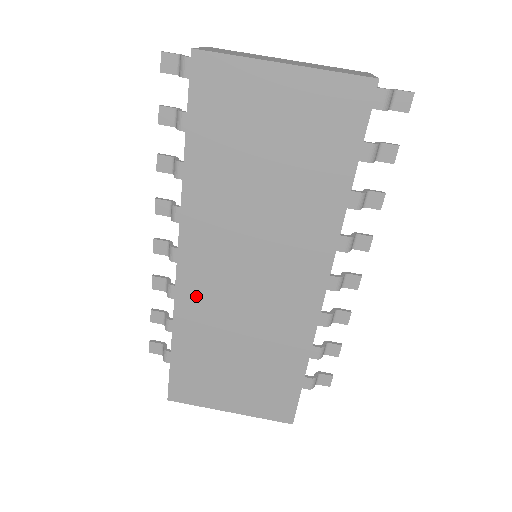
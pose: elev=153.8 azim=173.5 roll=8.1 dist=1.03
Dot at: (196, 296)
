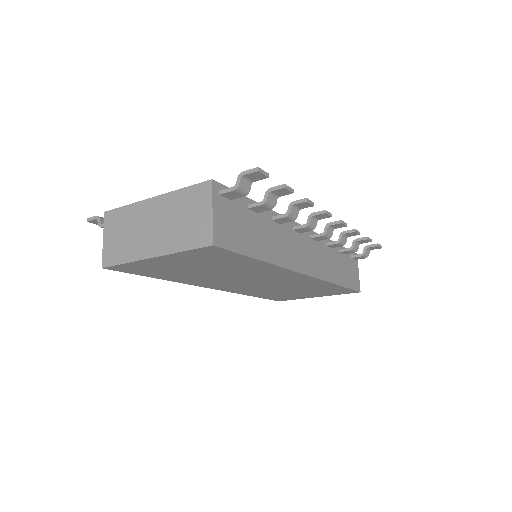
Dot at: (241, 290)
